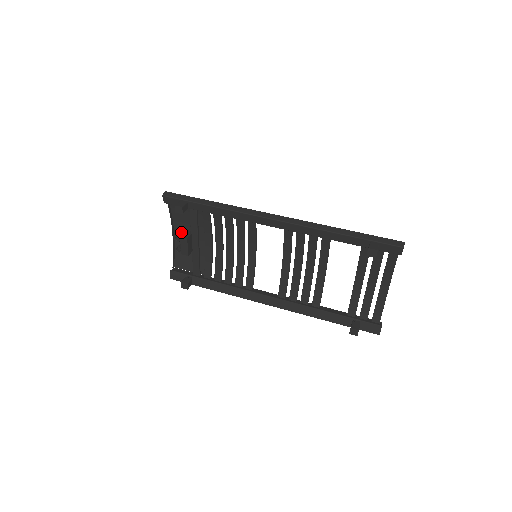
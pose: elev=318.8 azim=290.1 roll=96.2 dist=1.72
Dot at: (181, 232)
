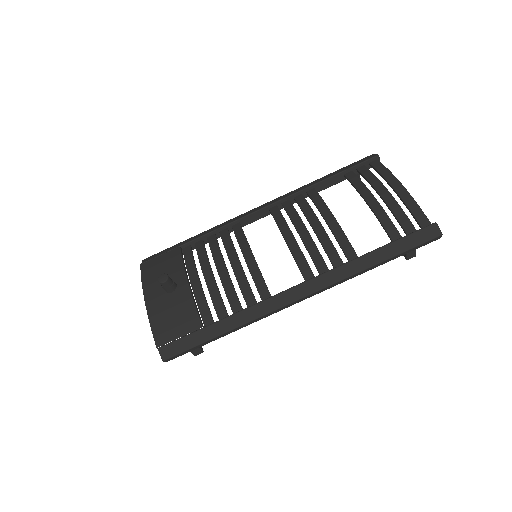
Dot at: occluded
